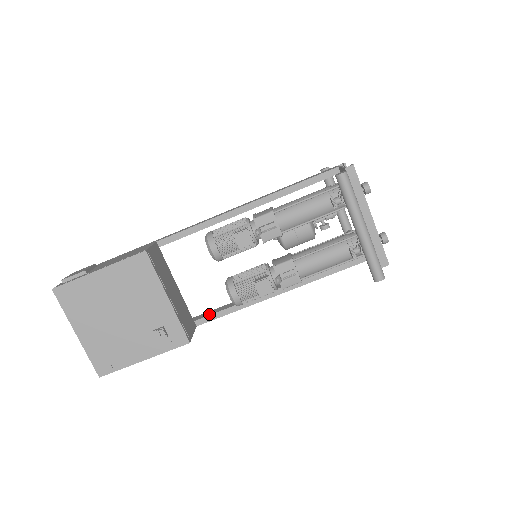
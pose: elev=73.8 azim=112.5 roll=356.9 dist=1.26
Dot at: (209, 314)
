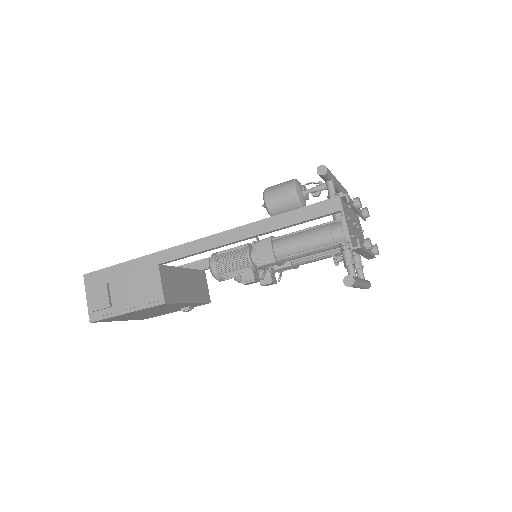
Dot at: occluded
